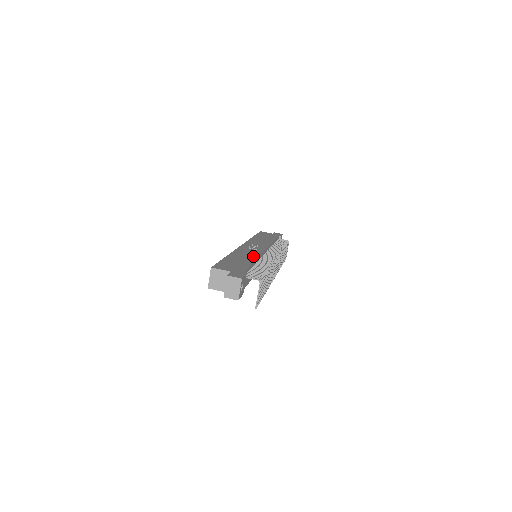
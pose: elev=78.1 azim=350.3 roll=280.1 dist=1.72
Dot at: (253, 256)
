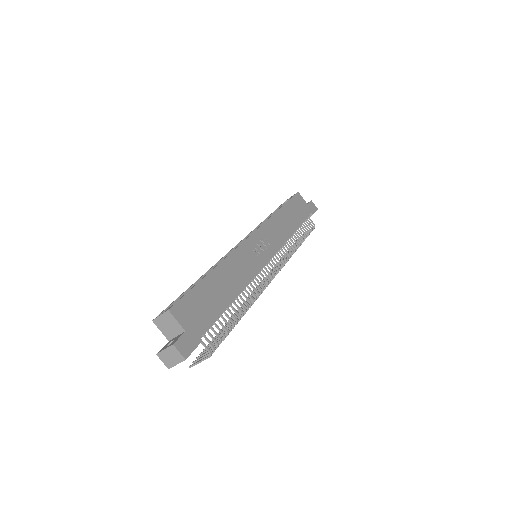
Dot at: (242, 280)
